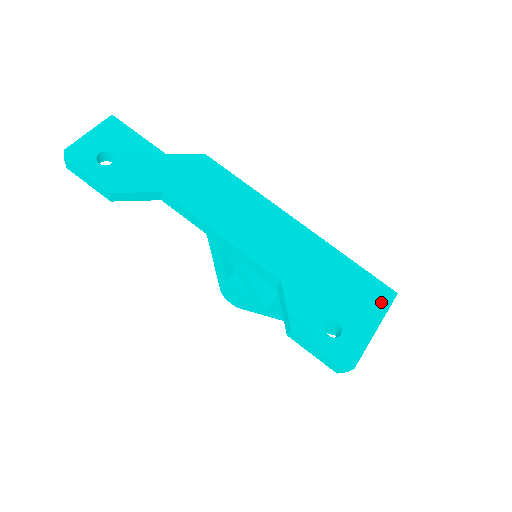
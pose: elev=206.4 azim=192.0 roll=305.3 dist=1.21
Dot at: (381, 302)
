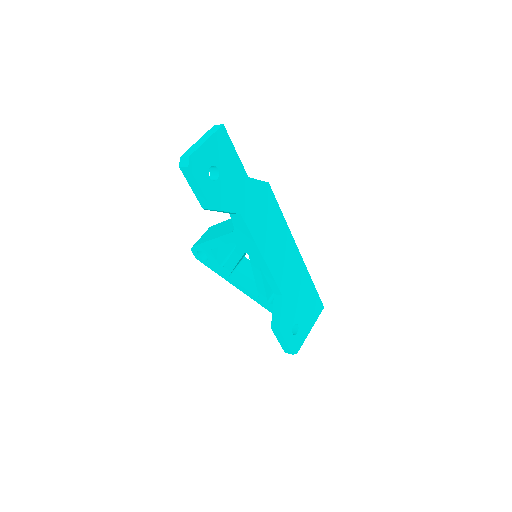
Dot at: (317, 313)
